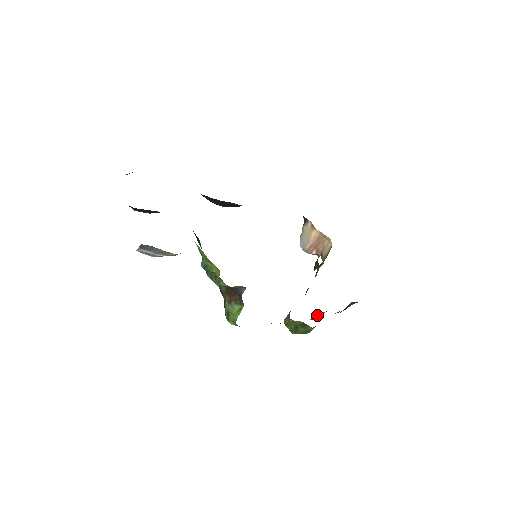
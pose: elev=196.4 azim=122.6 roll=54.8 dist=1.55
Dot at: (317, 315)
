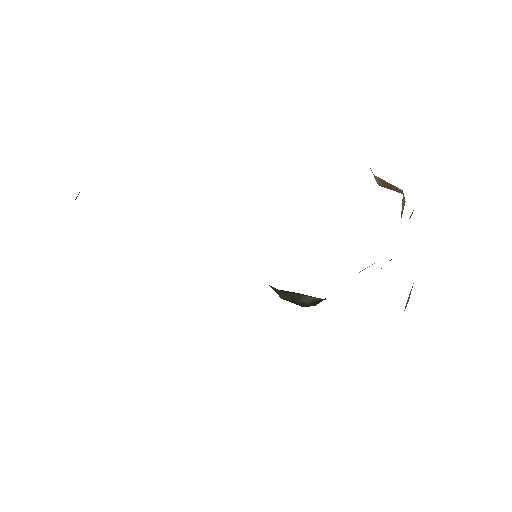
Dot at: occluded
